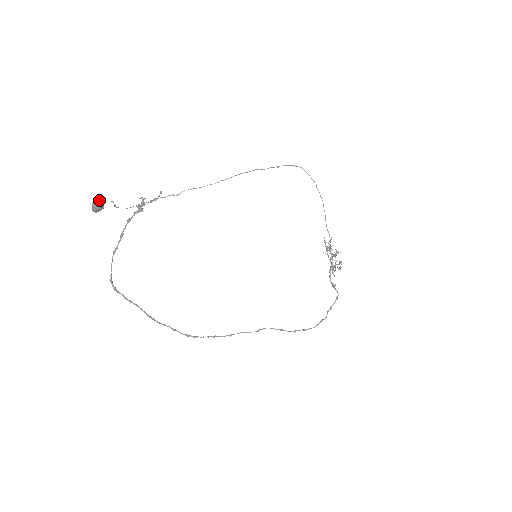
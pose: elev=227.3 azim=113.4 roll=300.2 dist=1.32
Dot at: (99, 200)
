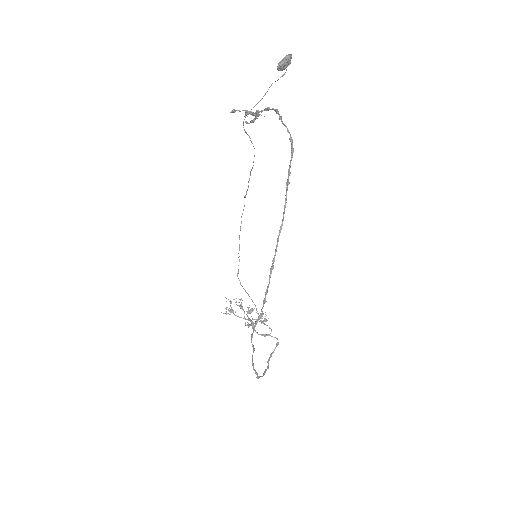
Dot at: (290, 59)
